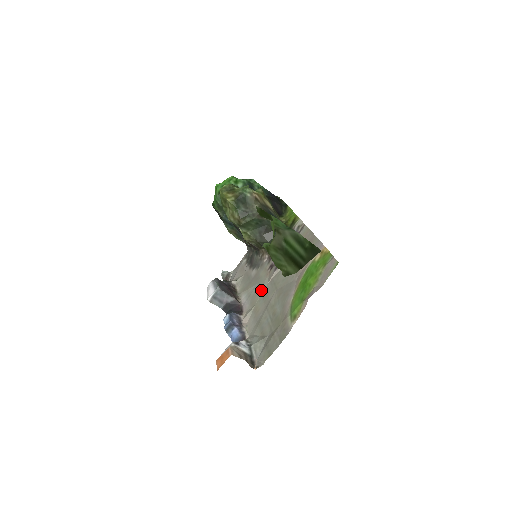
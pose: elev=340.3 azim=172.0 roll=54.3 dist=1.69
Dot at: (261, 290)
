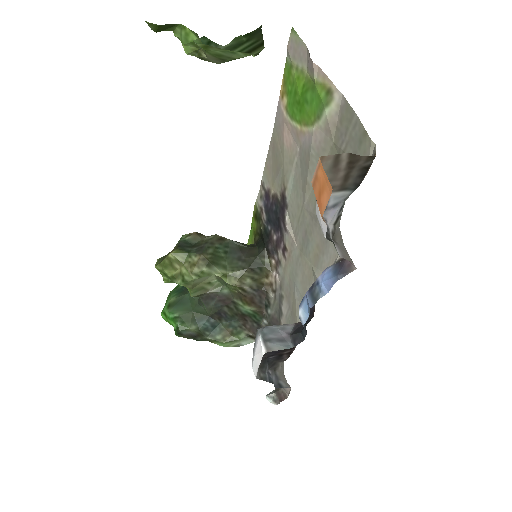
Dot at: (300, 260)
